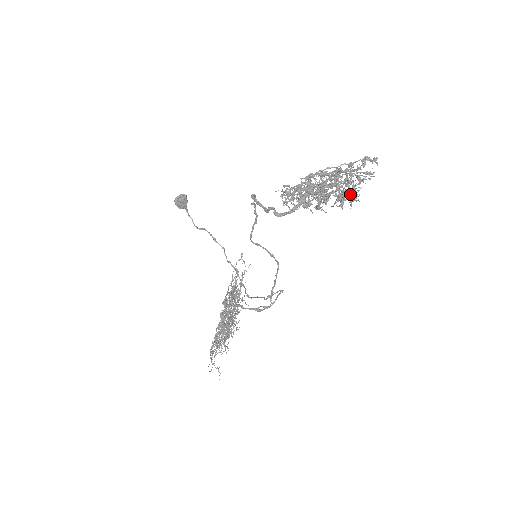
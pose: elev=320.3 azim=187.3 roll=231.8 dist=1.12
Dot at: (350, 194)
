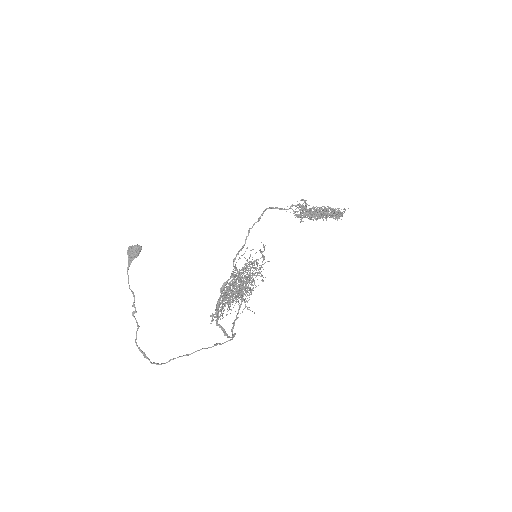
Dot at: (338, 214)
